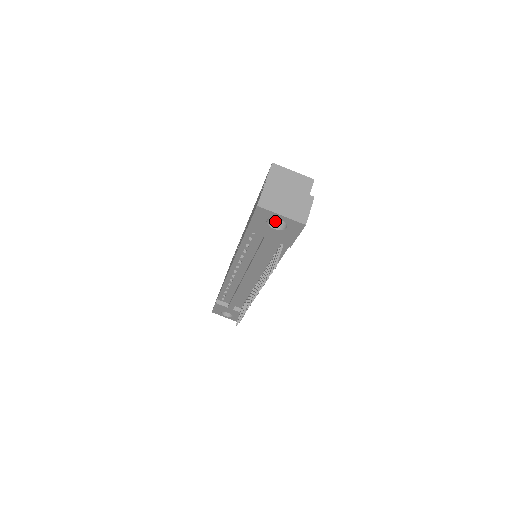
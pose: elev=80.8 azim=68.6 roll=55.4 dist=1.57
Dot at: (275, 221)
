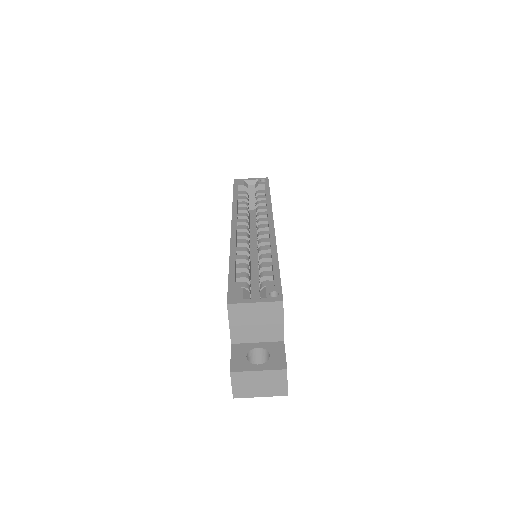
Dot at: occluded
